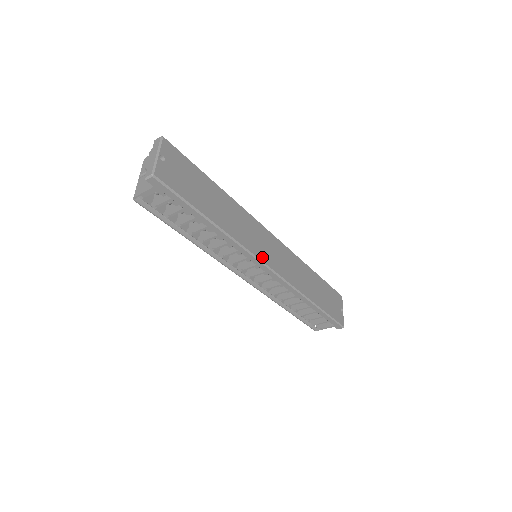
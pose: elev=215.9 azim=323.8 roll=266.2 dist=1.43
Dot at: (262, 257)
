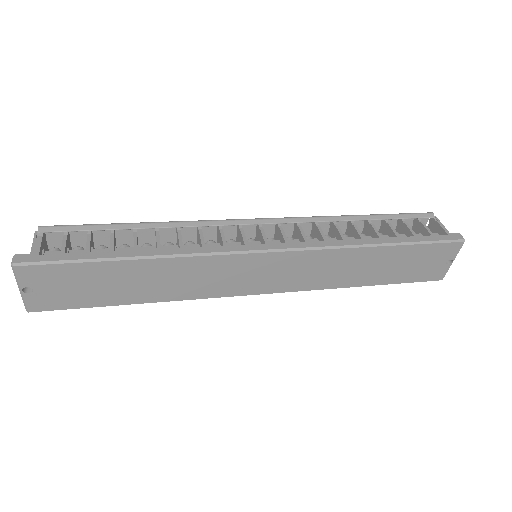
Dot at: (239, 291)
